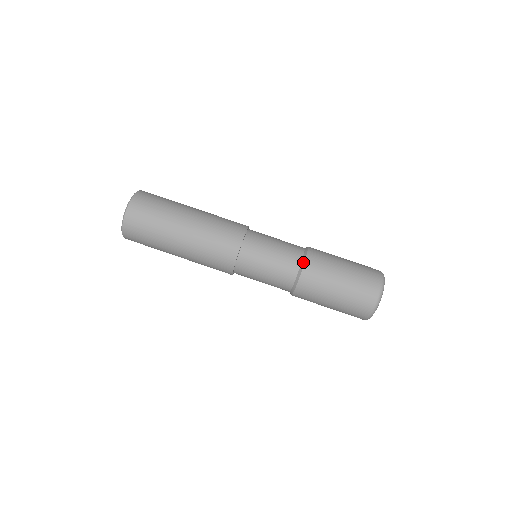
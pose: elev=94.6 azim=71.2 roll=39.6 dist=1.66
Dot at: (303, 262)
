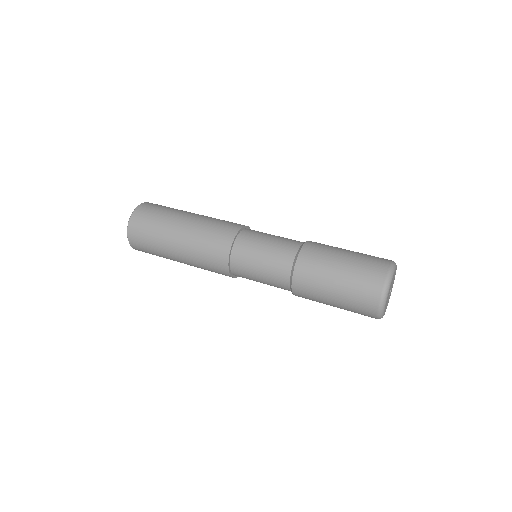
Dot at: (303, 243)
